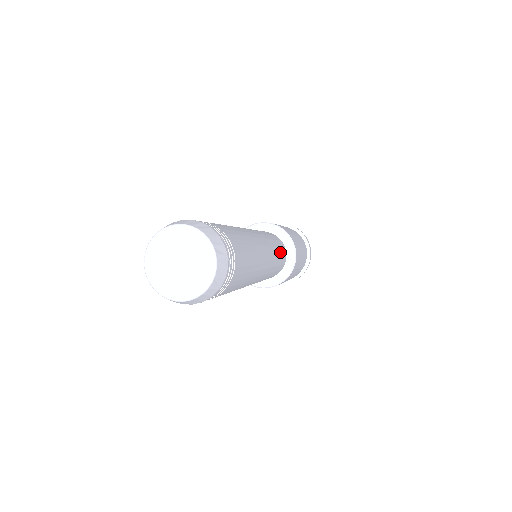
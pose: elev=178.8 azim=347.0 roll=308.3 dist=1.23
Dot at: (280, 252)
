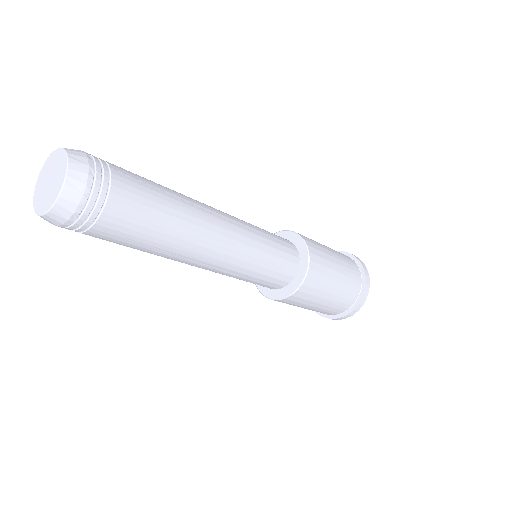
Dot at: (274, 242)
